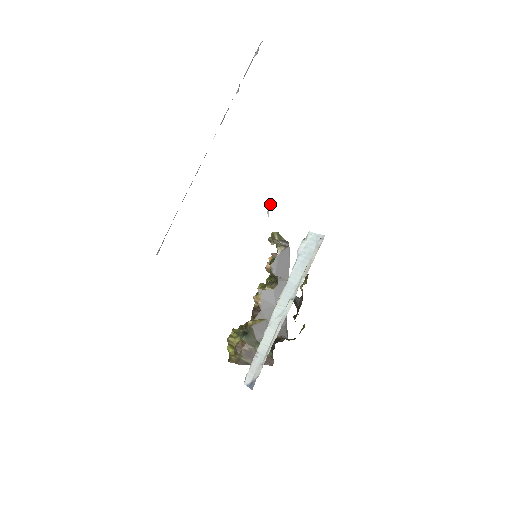
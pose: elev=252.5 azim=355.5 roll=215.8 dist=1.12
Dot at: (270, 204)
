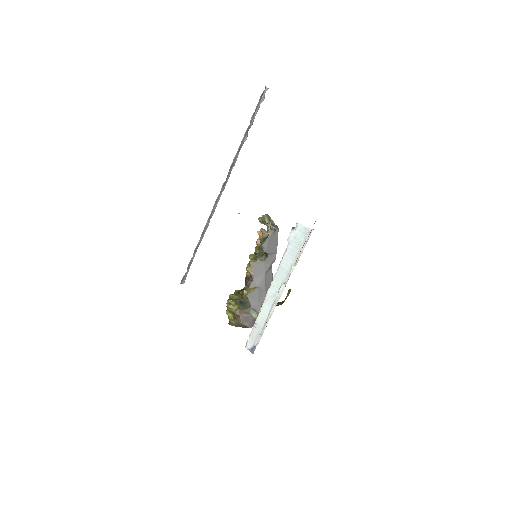
Dot at: occluded
